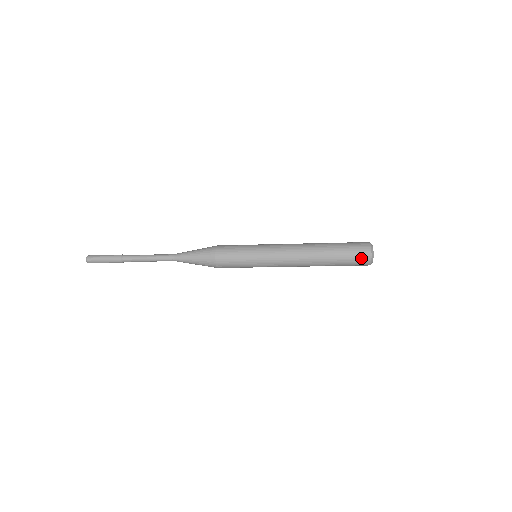
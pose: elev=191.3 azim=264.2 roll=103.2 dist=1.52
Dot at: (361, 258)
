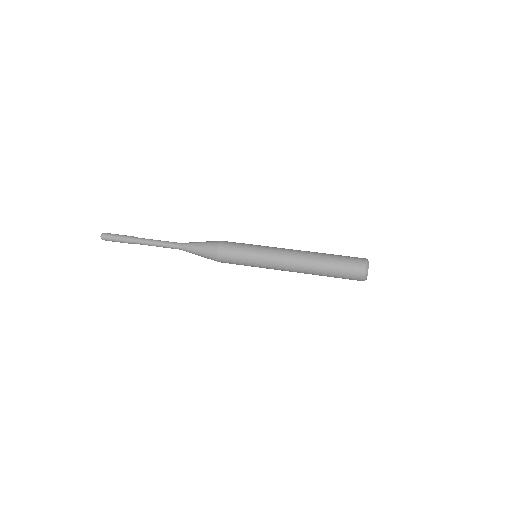
Dot at: occluded
